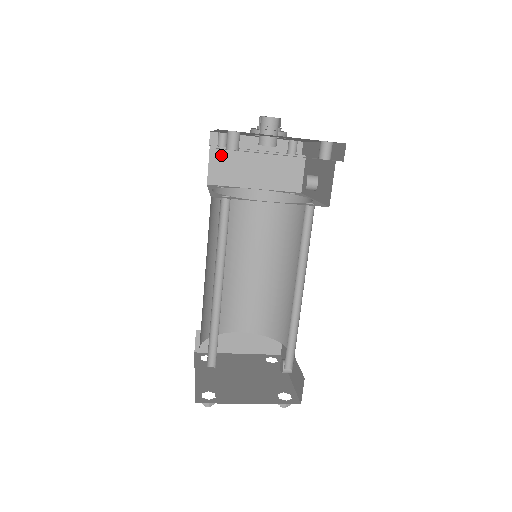
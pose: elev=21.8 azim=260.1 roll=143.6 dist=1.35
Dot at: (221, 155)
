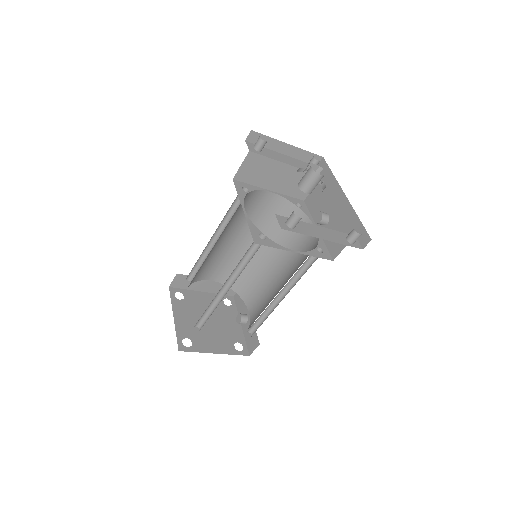
Dot at: (255, 160)
